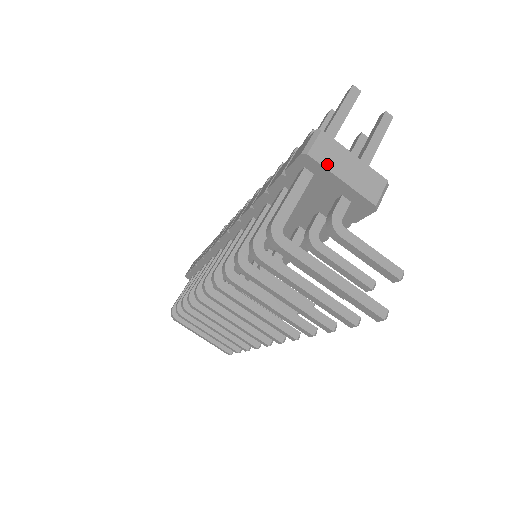
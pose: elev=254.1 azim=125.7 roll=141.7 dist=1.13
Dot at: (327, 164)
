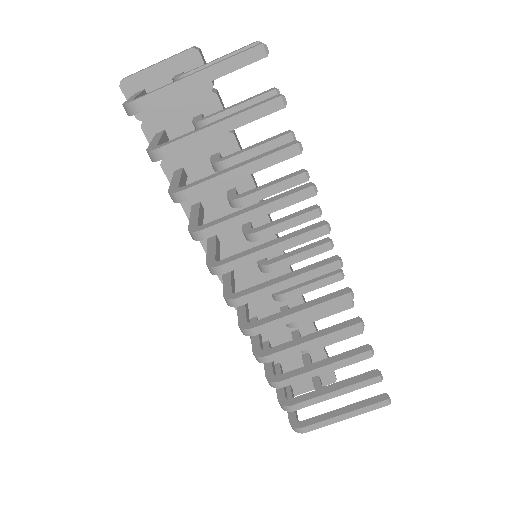
Dot at: (140, 72)
